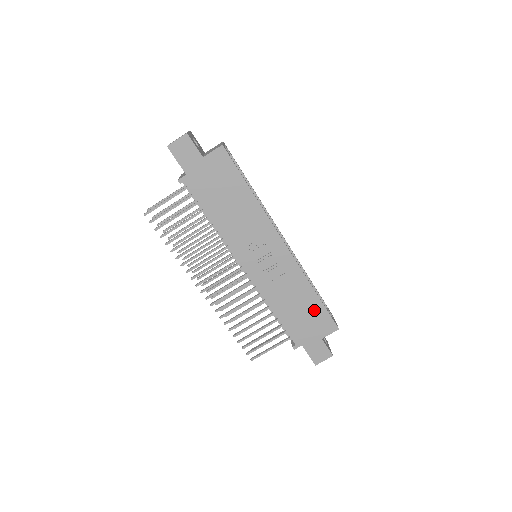
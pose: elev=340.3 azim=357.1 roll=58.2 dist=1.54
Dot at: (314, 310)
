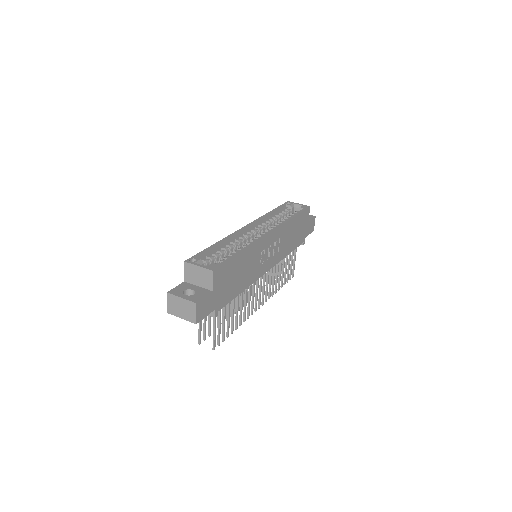
Dot at: (298, 222)
